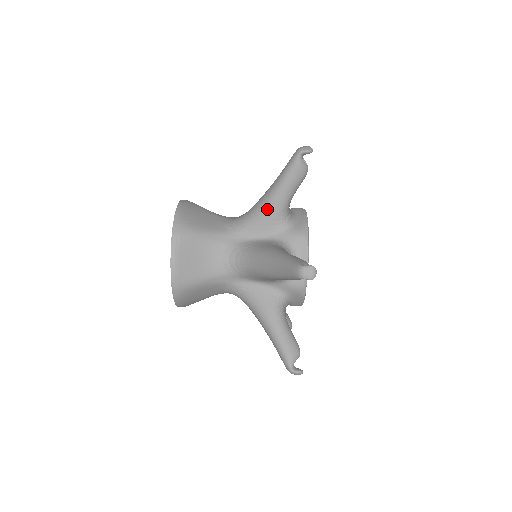
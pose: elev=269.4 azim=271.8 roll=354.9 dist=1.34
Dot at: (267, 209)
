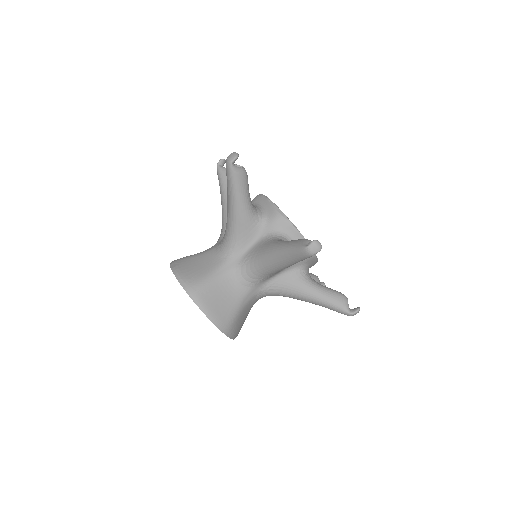
Dot at: (225, 208)
